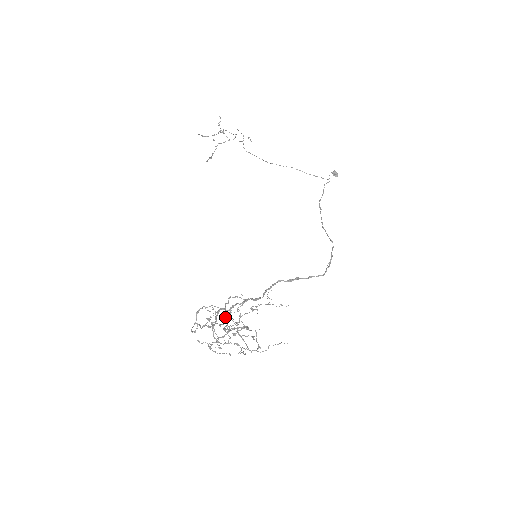
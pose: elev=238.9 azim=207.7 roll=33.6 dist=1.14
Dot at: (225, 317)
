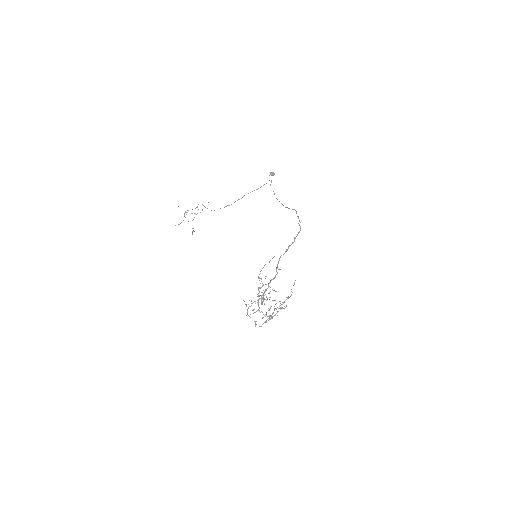
Dot at: occluded
